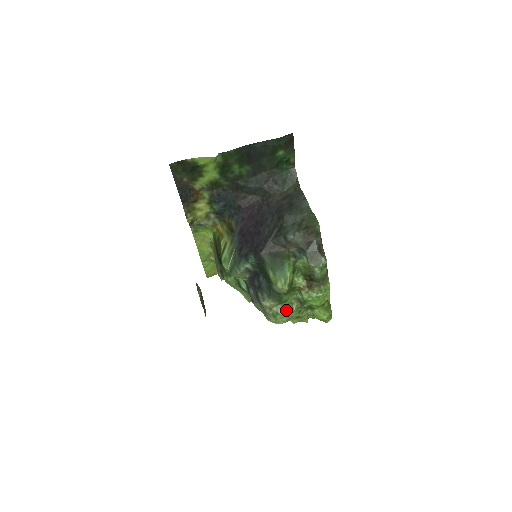
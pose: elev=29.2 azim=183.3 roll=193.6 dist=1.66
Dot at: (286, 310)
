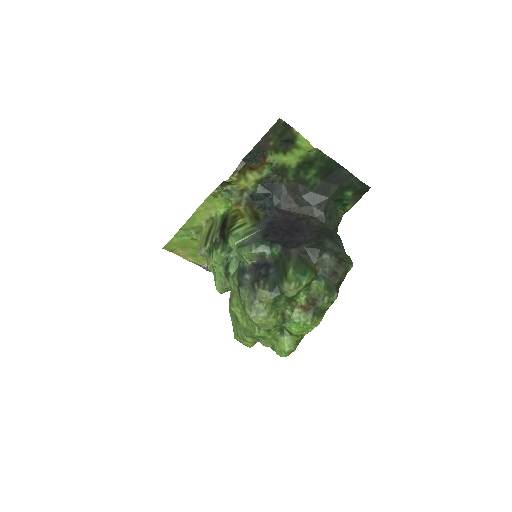
Dot at: (272, 314)
